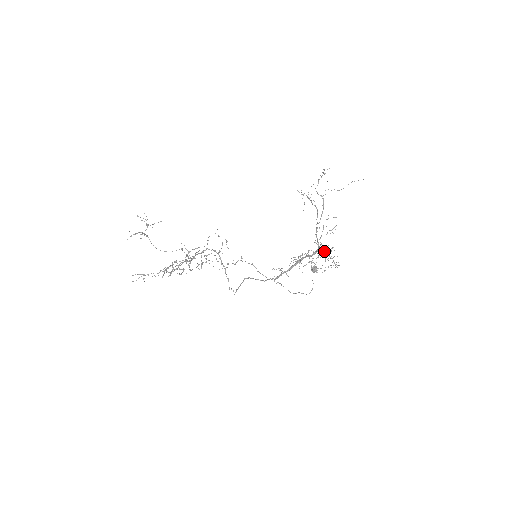
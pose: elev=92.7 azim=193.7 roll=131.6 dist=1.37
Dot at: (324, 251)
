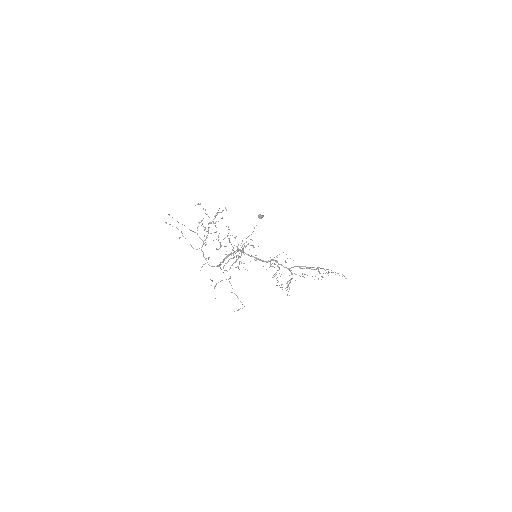
Dot at: occluded
